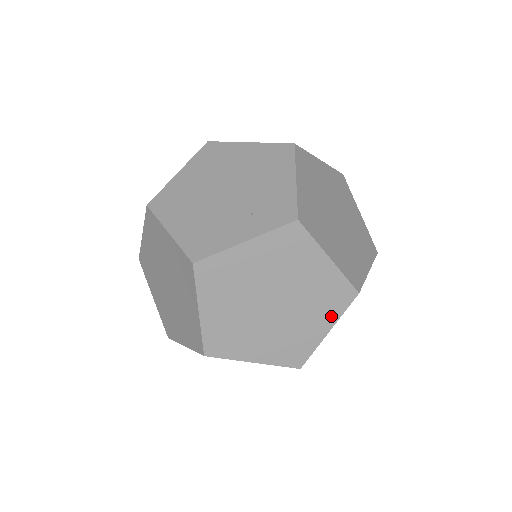
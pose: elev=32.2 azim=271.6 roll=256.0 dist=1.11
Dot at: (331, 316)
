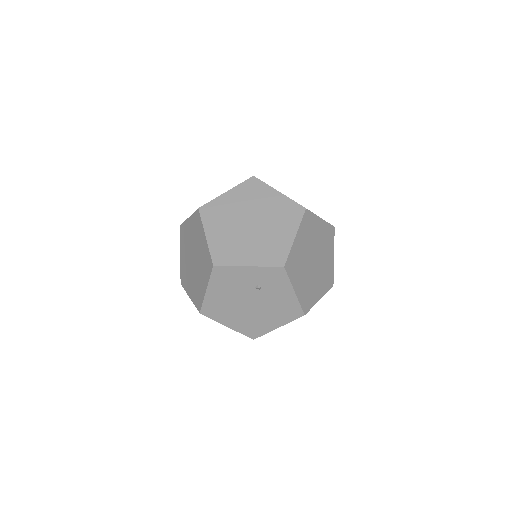
Dot at: (293, 226)
